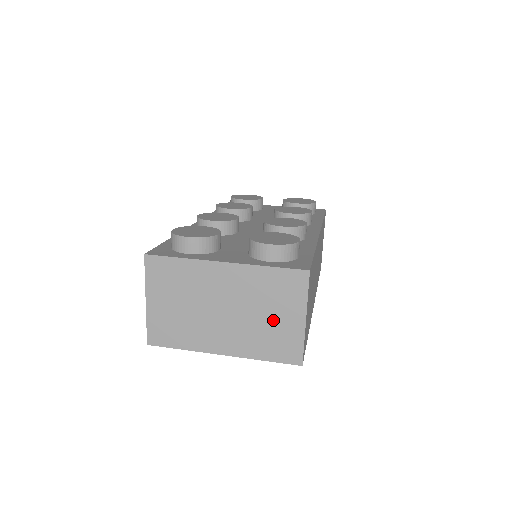
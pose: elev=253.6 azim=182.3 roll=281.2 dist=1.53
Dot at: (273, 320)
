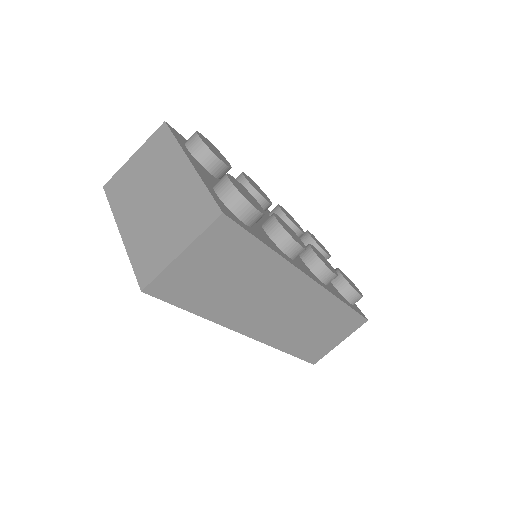
Dot at: (166, 233)
